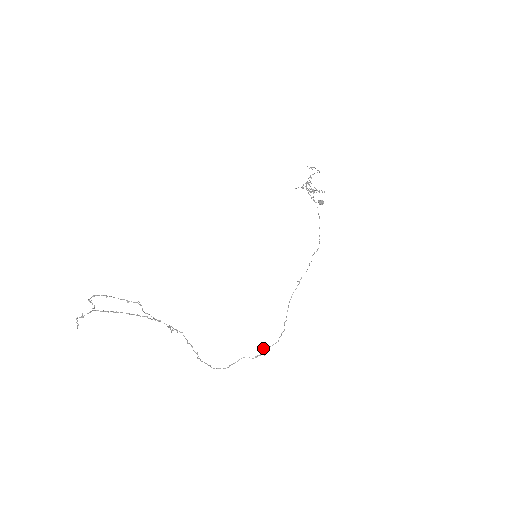
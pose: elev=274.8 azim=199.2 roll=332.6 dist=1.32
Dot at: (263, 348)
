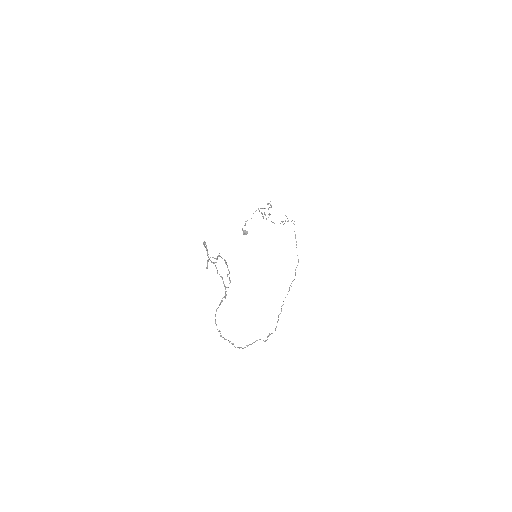
Dot at: (271, 333)
